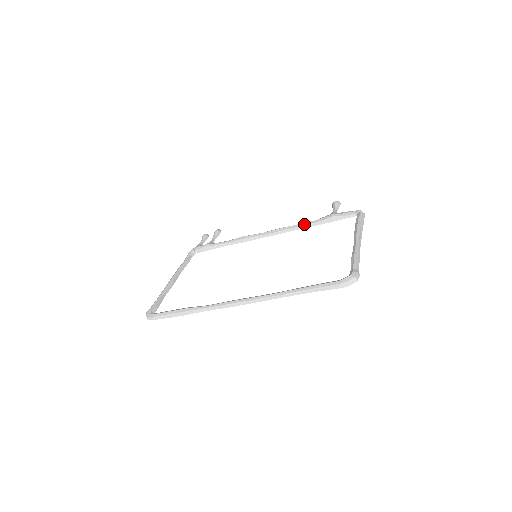
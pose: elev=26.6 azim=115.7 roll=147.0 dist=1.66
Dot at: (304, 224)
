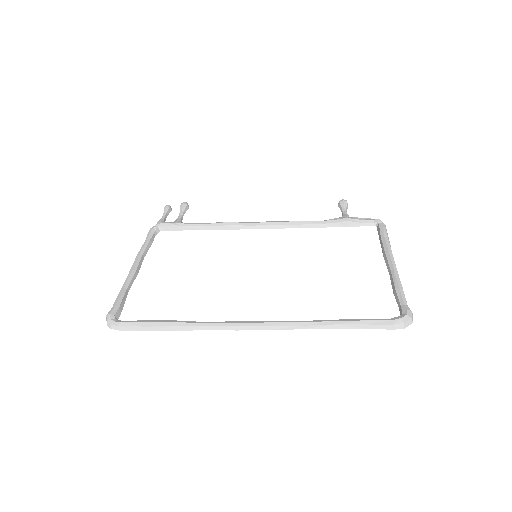
Dot at: (311, 223)
